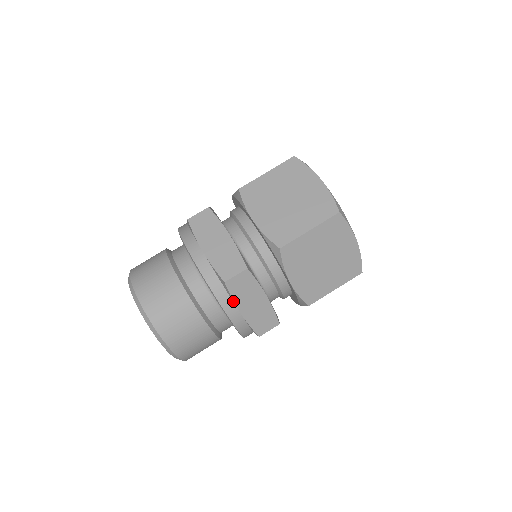
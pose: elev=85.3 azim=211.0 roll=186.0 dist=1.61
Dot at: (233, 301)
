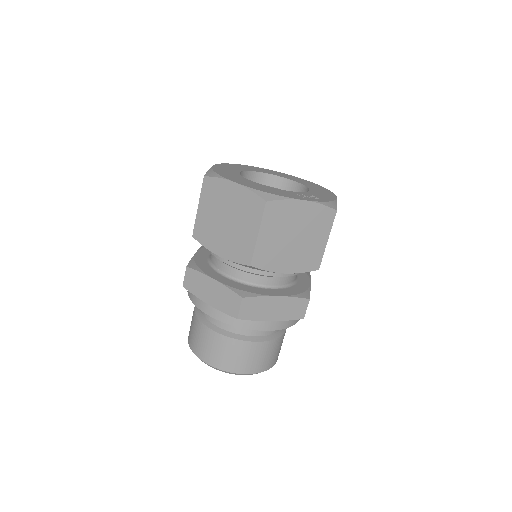
Dot at: (257, 321)
